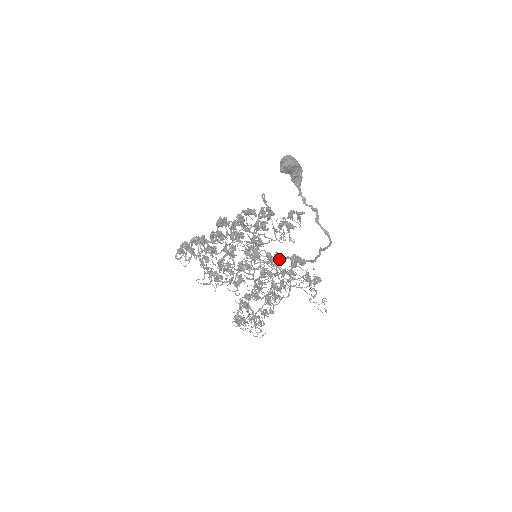
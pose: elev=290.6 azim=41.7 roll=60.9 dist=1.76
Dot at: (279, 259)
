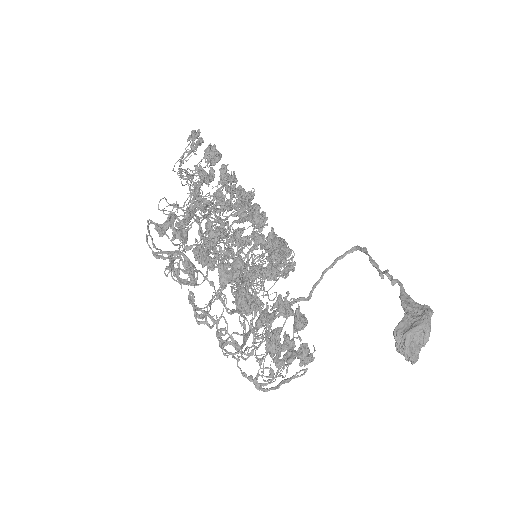
Dot at: occluded
